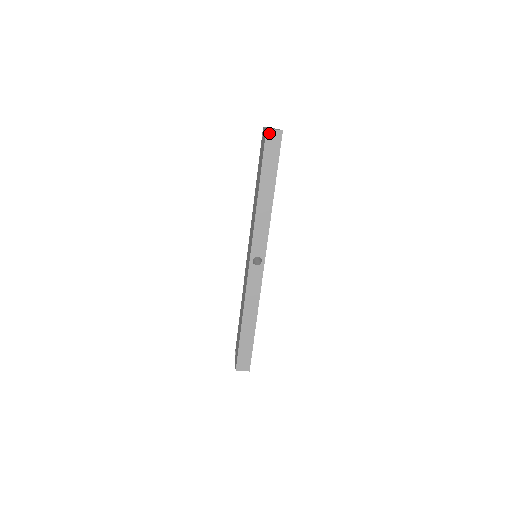
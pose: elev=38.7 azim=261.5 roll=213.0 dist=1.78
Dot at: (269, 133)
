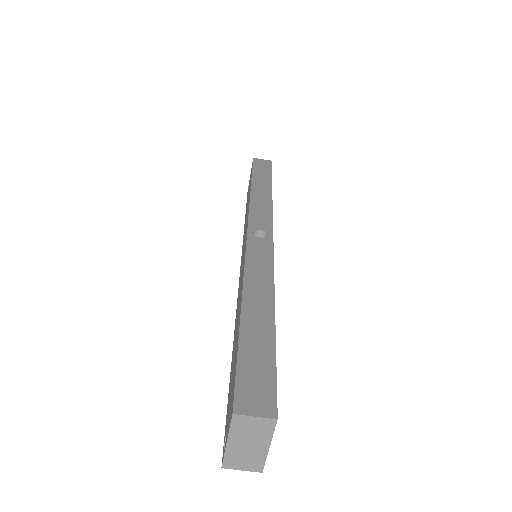
Dot at: (257, 160)
